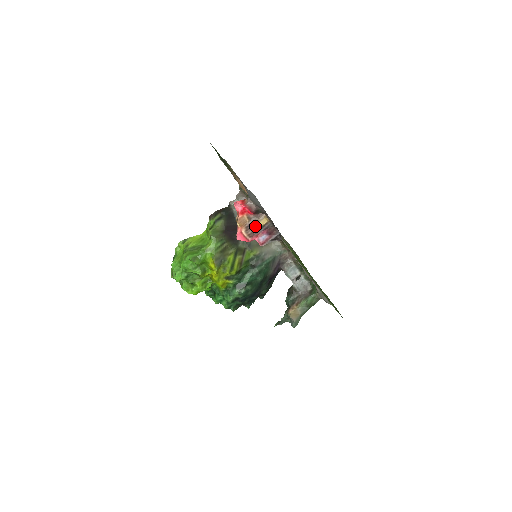
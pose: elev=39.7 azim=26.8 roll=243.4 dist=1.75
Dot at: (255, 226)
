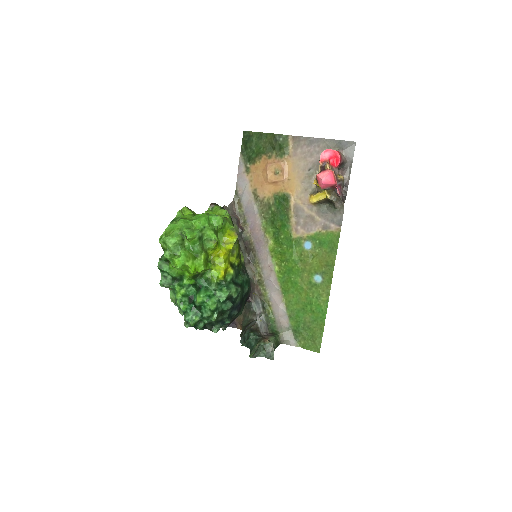
Dot at: (336, 176)
